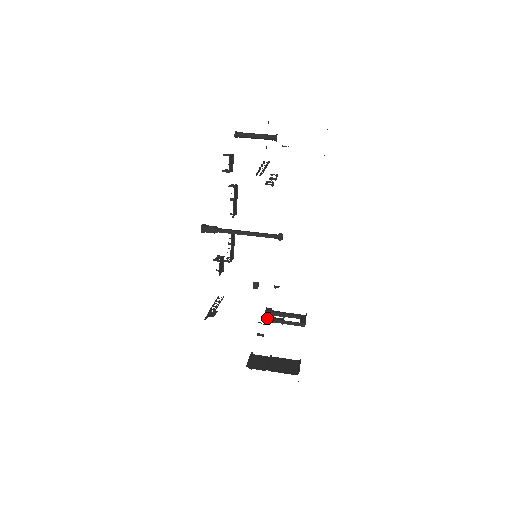
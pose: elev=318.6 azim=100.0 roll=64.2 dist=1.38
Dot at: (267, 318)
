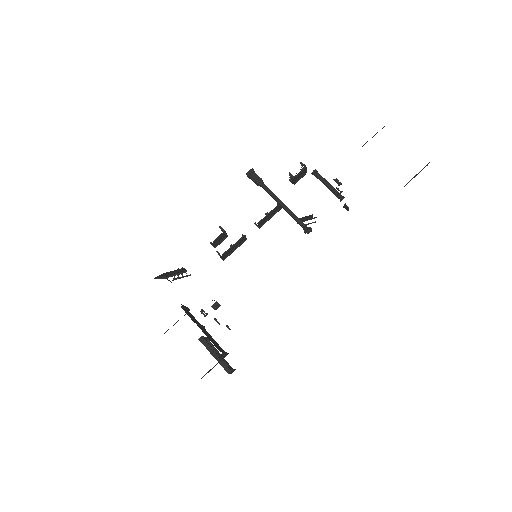
Dot at: (203, 336)
